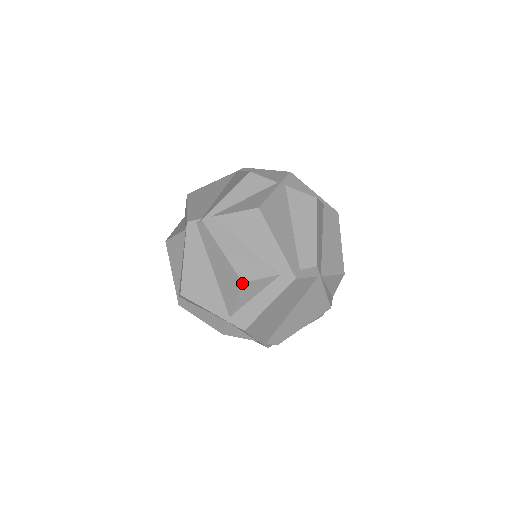
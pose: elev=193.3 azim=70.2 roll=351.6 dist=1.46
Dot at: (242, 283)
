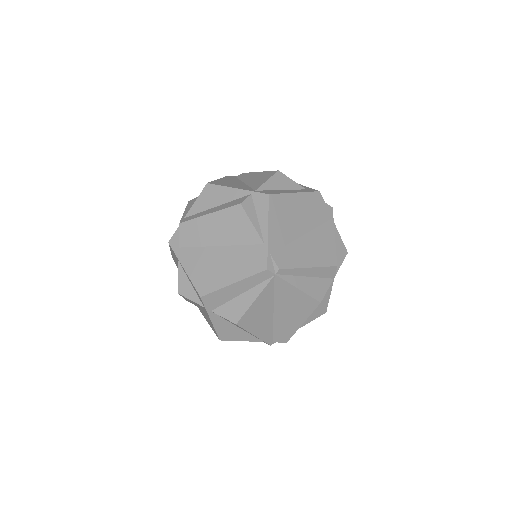
Dot at: (278, 171)
